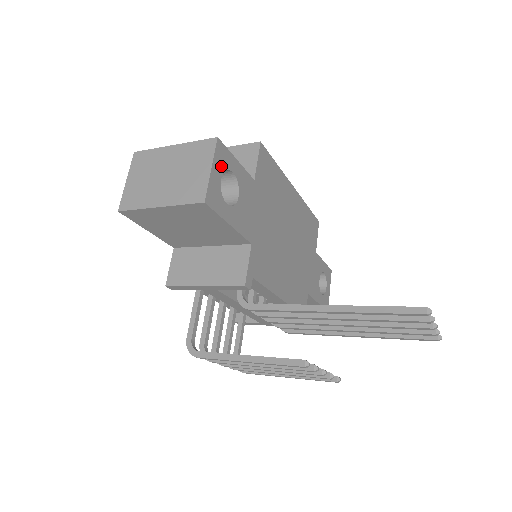
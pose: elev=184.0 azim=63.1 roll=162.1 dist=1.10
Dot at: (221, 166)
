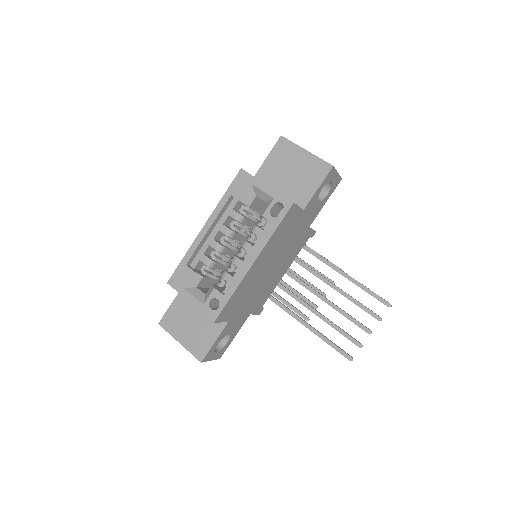
Dot at: (212, 354)
